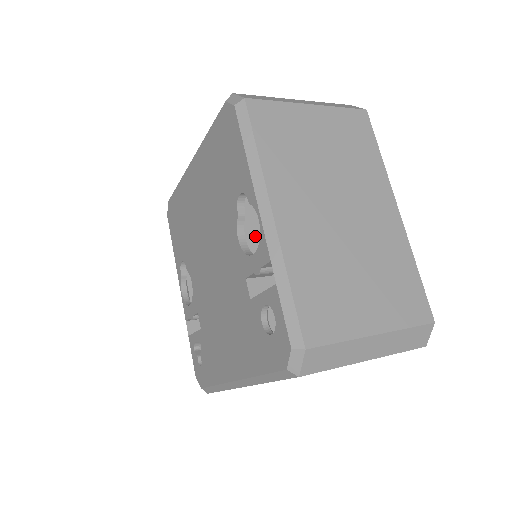
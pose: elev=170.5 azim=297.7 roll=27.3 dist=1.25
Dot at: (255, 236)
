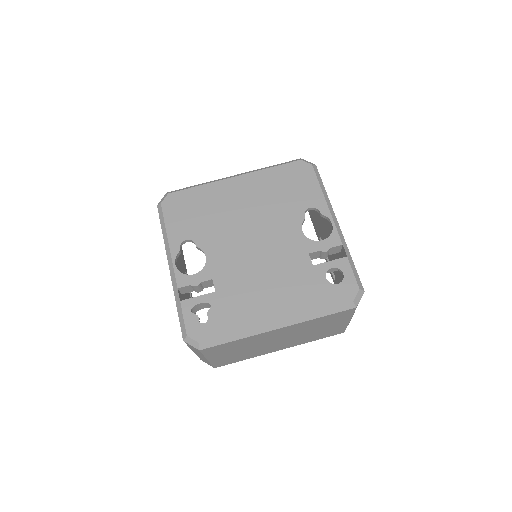
Dot at: occluded
